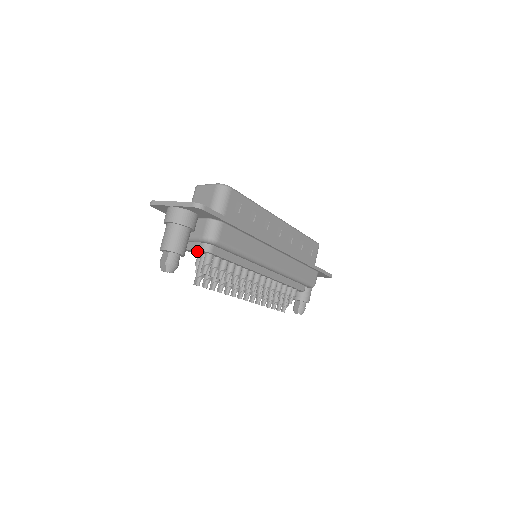
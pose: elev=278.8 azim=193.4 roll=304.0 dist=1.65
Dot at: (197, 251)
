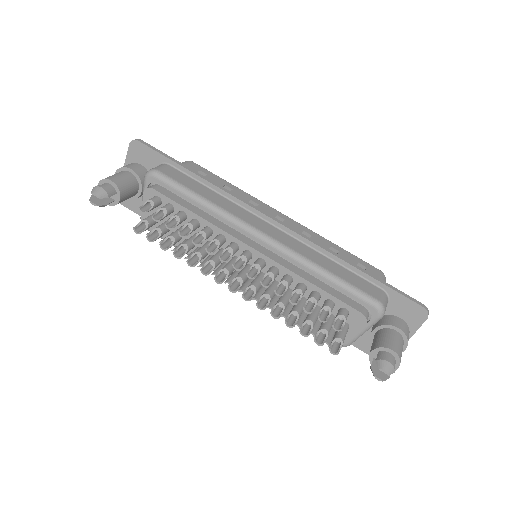
Dot at: occluded
